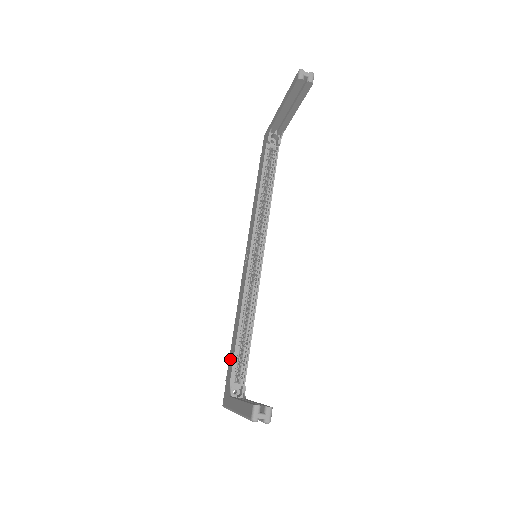
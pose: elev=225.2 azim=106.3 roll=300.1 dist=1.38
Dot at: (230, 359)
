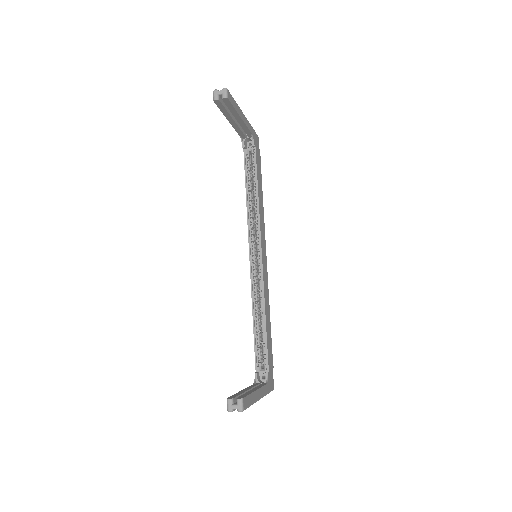
Dot at: occluded
